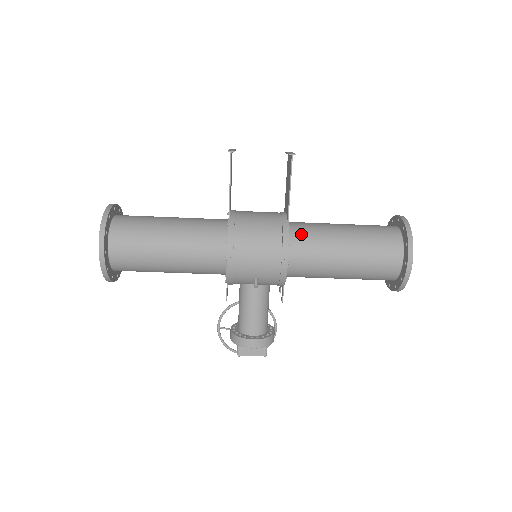
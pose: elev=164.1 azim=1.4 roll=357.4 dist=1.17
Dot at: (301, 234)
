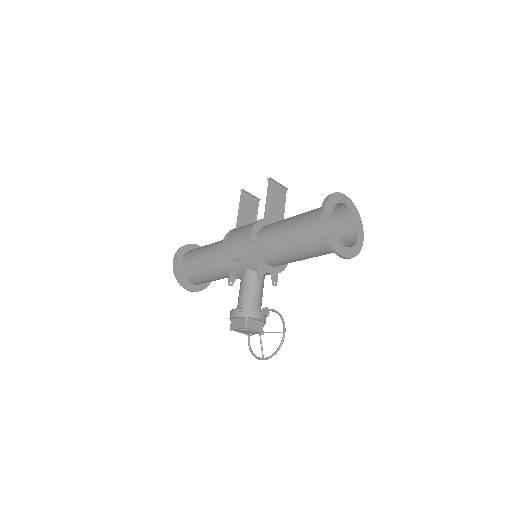
Dot at: (270, 224)
